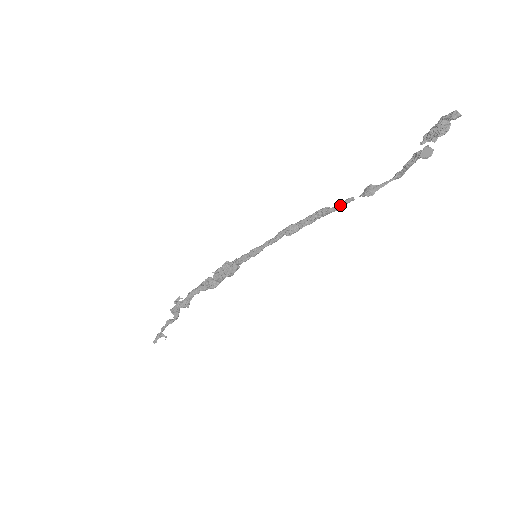
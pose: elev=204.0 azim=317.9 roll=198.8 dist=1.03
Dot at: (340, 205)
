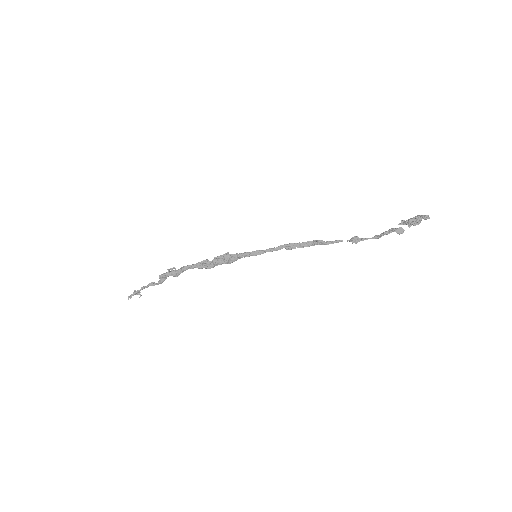
Dot at: (332, 242)
